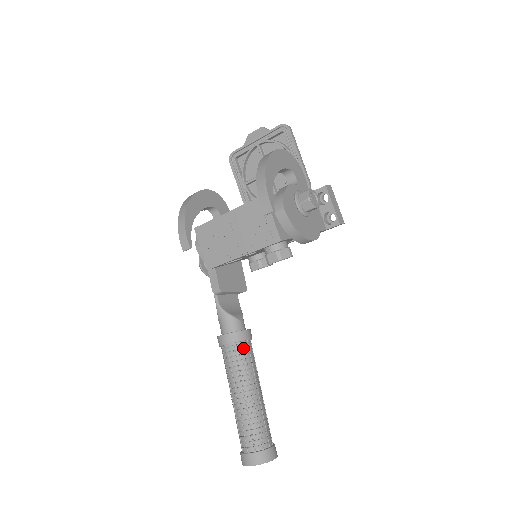
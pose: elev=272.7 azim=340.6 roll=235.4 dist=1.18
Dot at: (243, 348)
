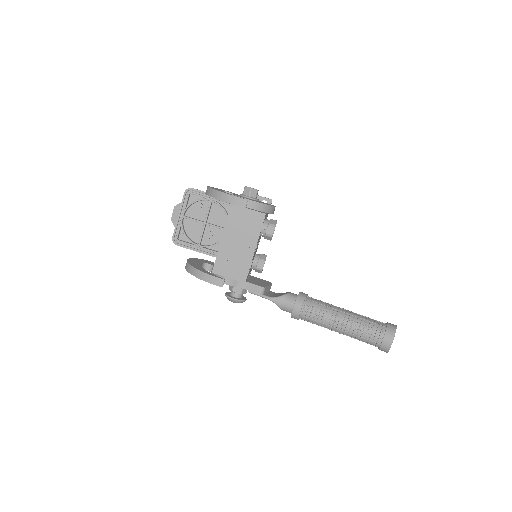
Dot at: (311, 300)
